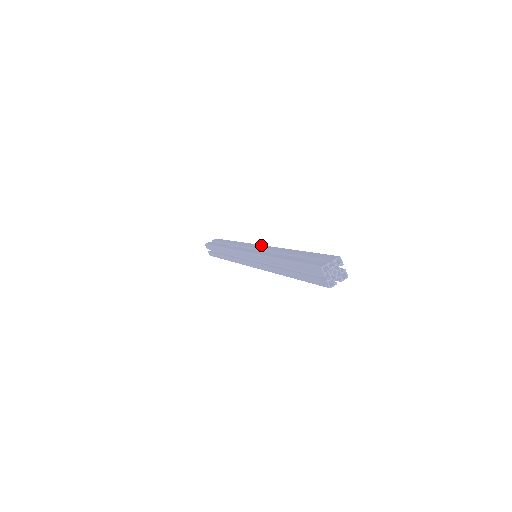
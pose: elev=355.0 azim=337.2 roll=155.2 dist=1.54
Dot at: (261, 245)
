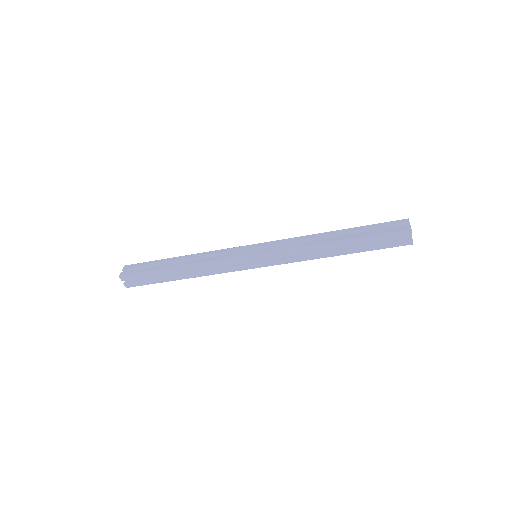
Dot at: (261, 243)
